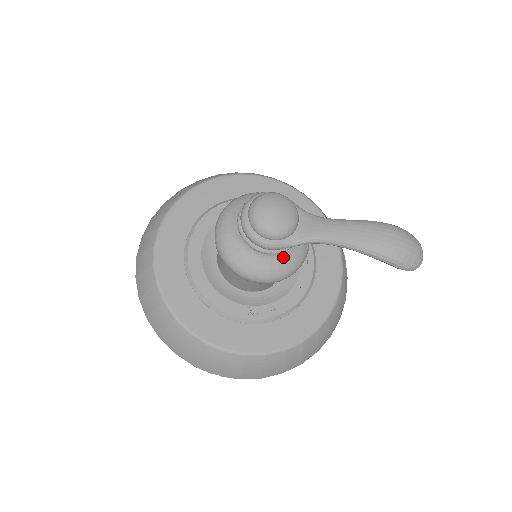
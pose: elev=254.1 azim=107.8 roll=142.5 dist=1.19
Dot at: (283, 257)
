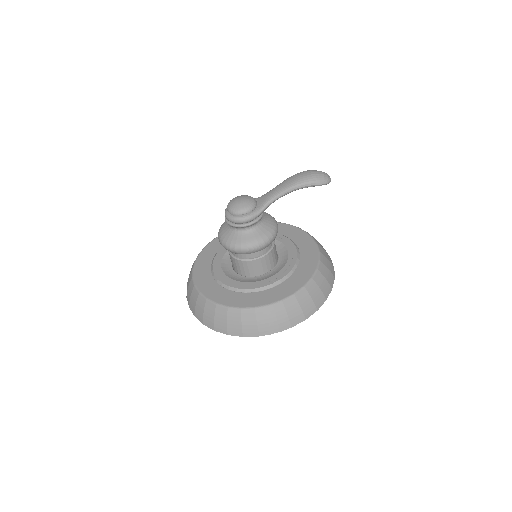
Dot at: (262, 227)
